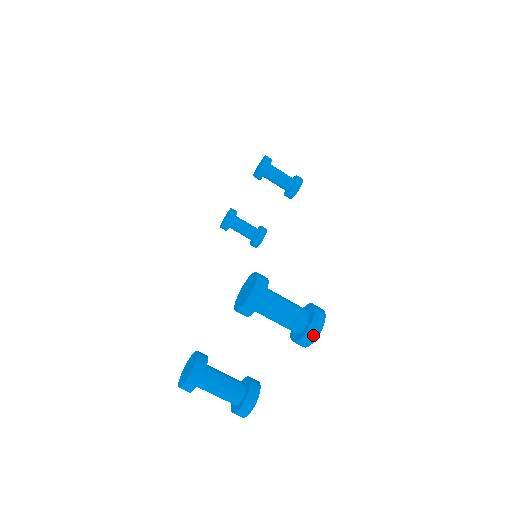
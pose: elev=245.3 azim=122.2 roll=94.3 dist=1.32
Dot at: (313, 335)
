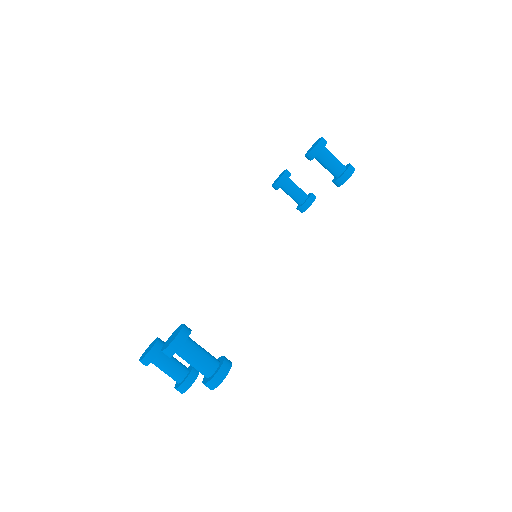
Dot at: (211, 387)
